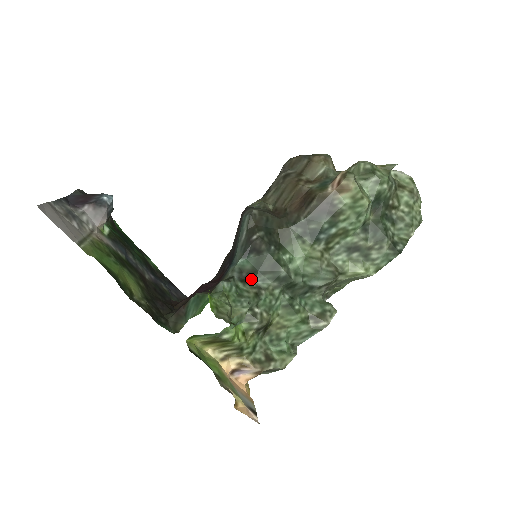
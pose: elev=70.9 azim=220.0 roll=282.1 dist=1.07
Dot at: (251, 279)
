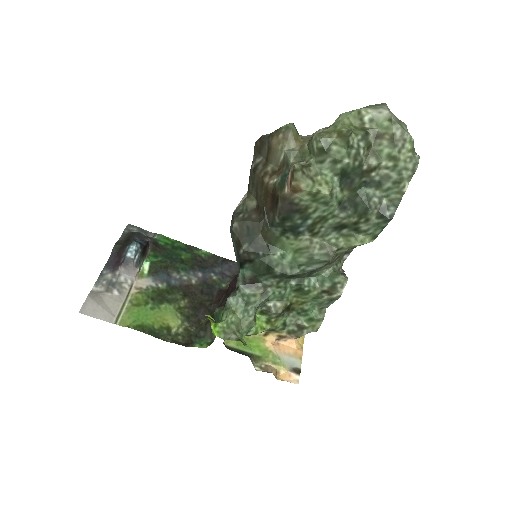
Dot at: (256, 281)
